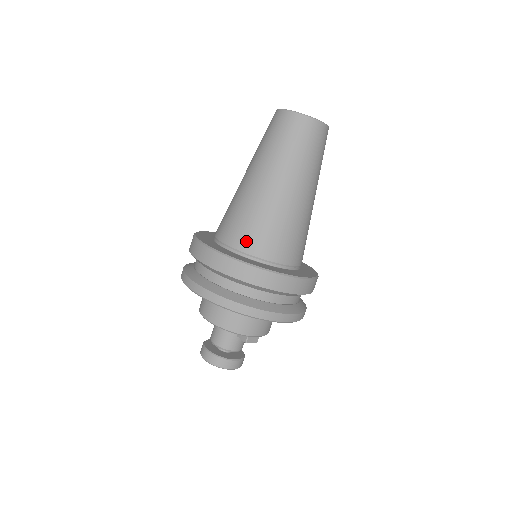
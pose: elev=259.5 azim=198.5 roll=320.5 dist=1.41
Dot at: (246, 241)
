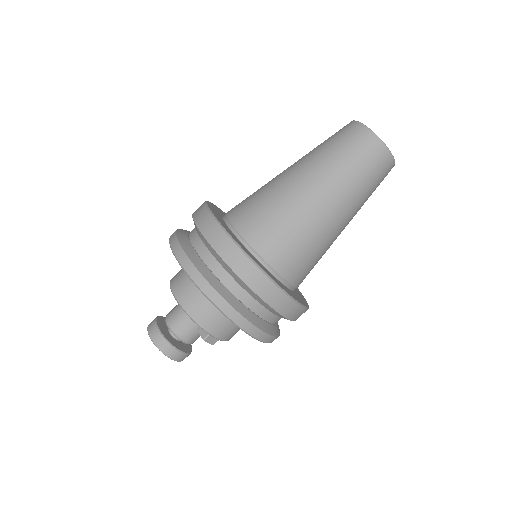
Dot at: (259, 236)
